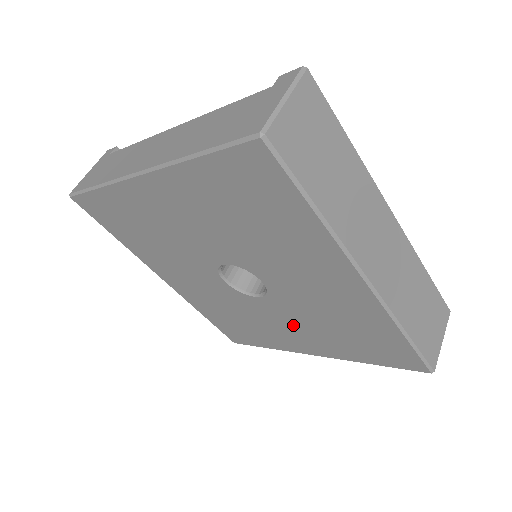
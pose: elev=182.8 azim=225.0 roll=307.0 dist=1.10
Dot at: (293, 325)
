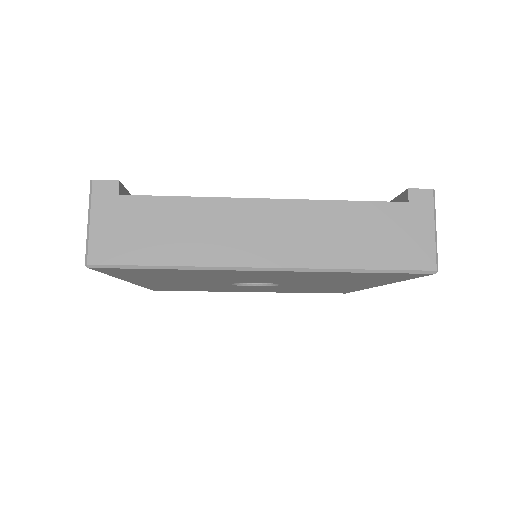
Dot at: (262, 289)
